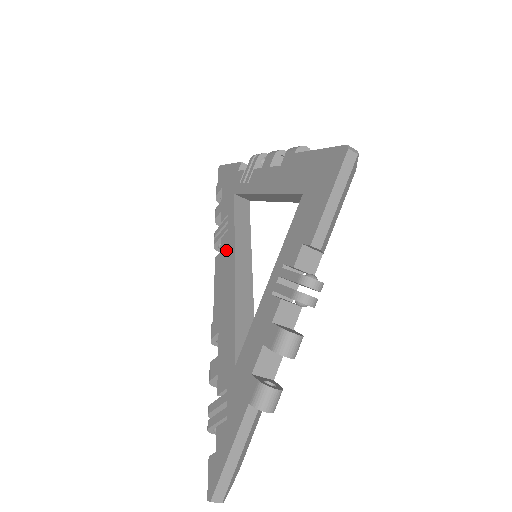
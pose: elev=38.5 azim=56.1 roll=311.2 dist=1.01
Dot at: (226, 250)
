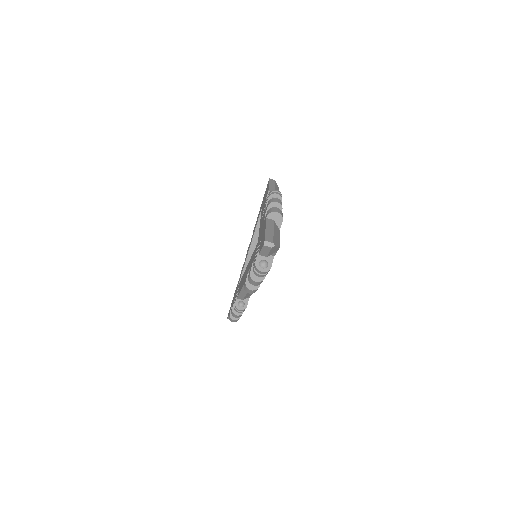
Dot at: occluded
